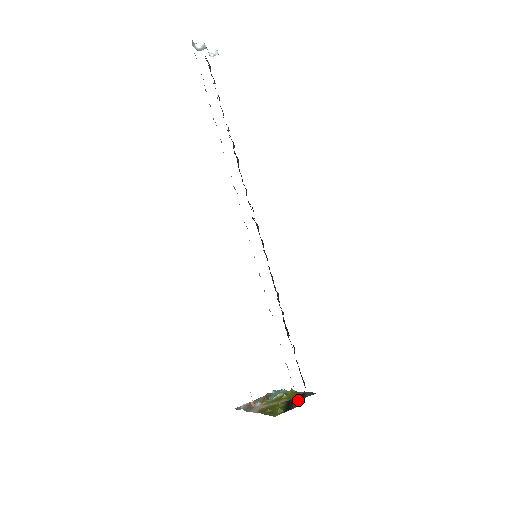
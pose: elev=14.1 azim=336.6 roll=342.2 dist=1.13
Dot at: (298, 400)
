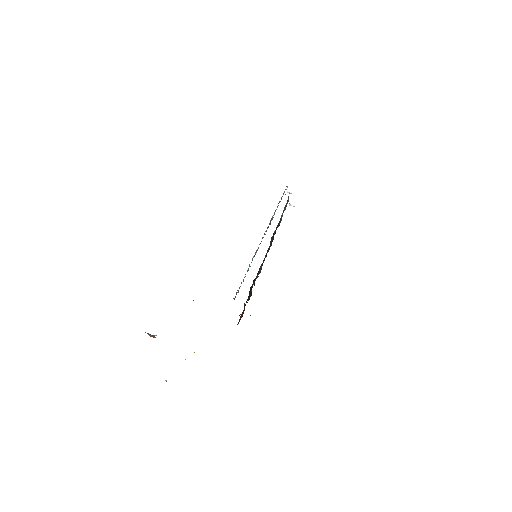
Dot at: occluded
